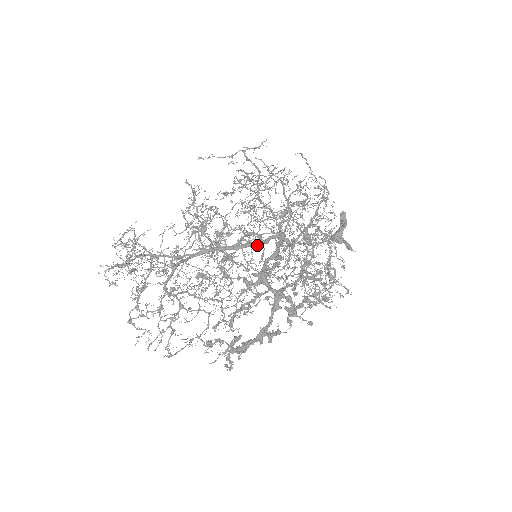
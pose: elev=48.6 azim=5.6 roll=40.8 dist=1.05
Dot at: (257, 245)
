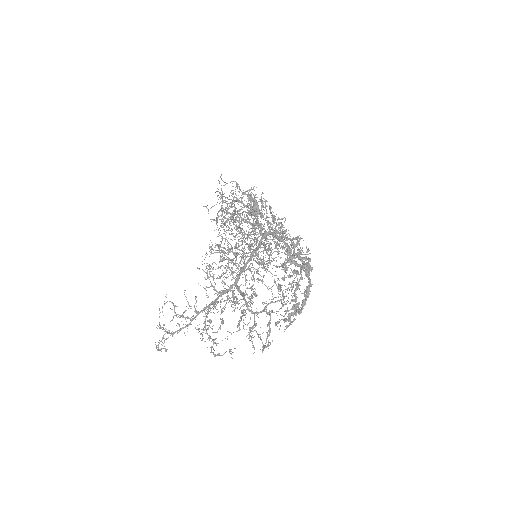
Dot at: (258, 249)
